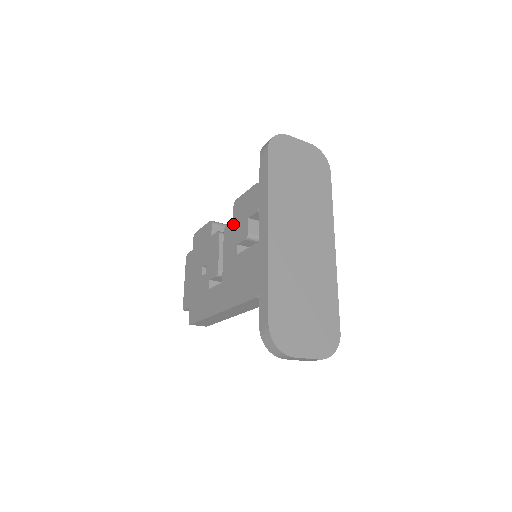
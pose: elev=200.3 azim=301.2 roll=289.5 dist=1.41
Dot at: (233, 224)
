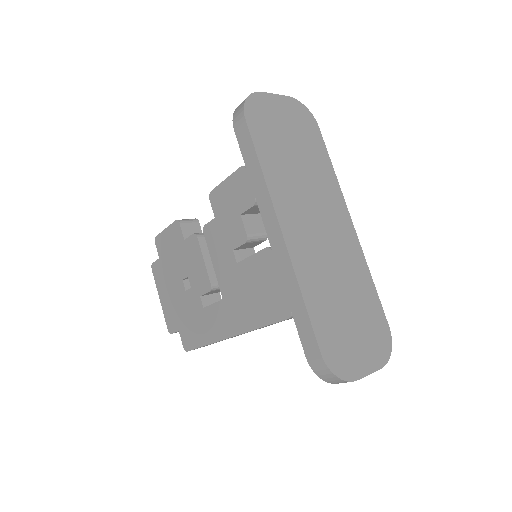
Dot at: (217, 224)
